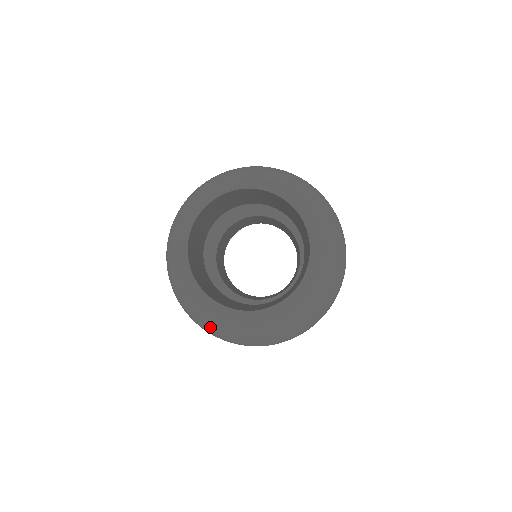
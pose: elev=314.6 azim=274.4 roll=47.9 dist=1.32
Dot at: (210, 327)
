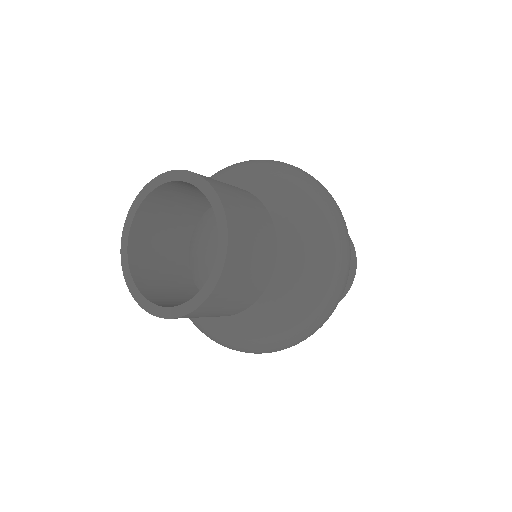
Dot at: occluded
